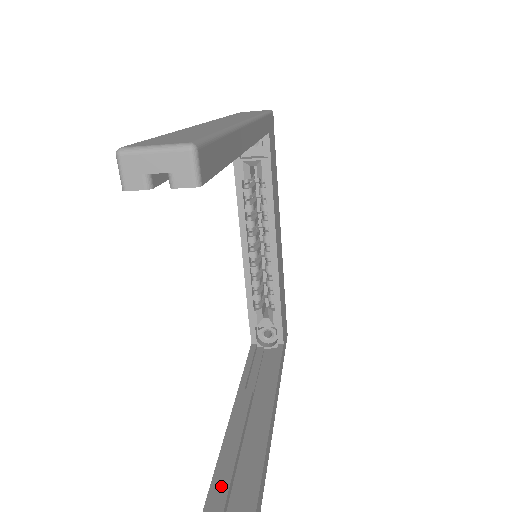
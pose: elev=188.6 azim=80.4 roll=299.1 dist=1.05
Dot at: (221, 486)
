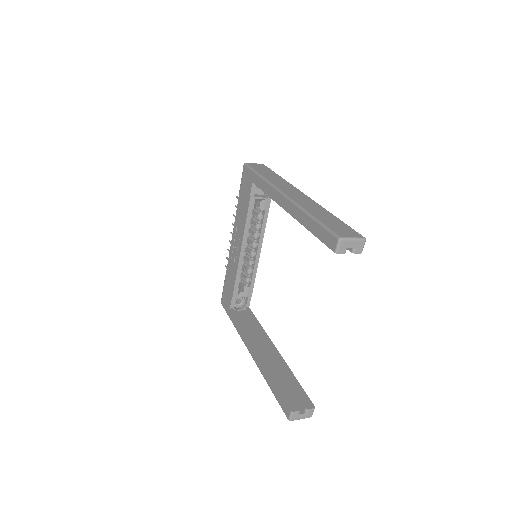
Dot at: (280, 383)
